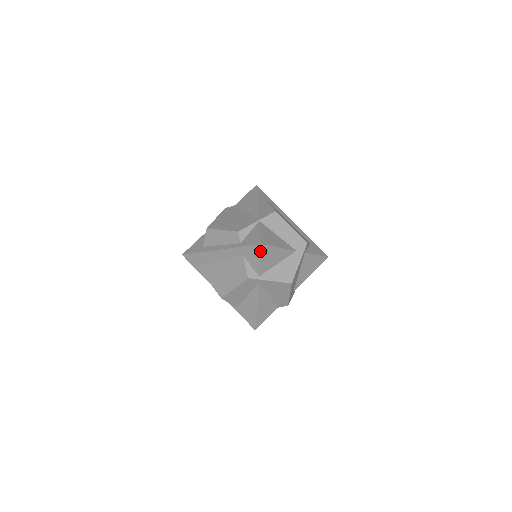
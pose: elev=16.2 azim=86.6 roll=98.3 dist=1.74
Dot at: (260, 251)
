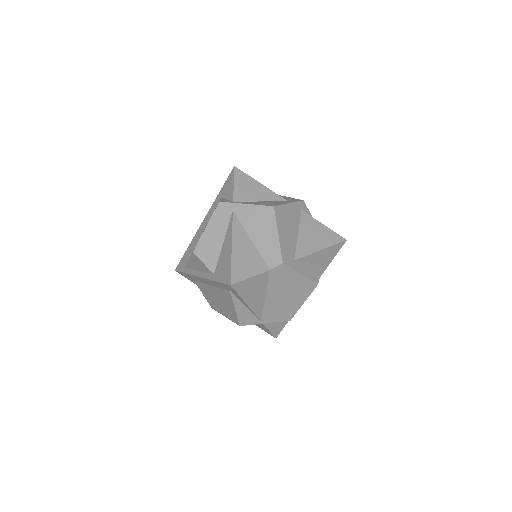
Dot at: (234, 174)
